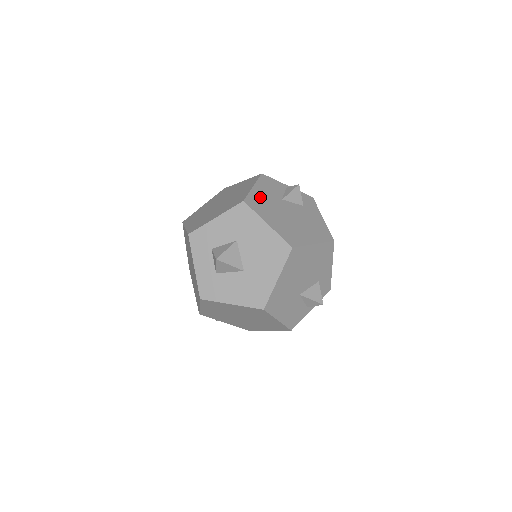
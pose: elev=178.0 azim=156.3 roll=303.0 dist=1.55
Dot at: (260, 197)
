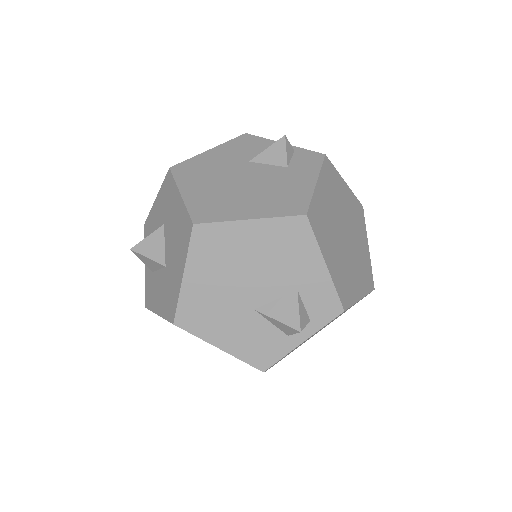
Dot at: (206, 161)
